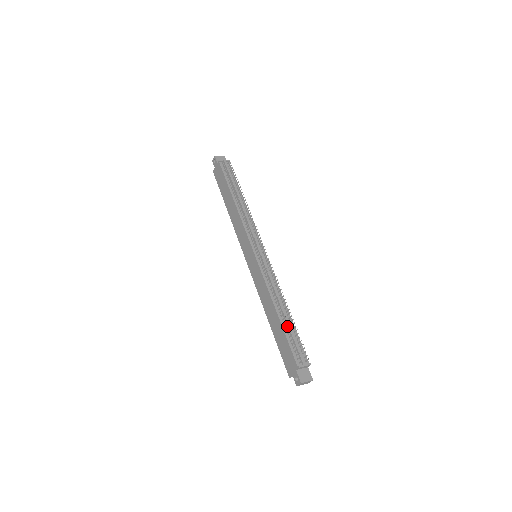
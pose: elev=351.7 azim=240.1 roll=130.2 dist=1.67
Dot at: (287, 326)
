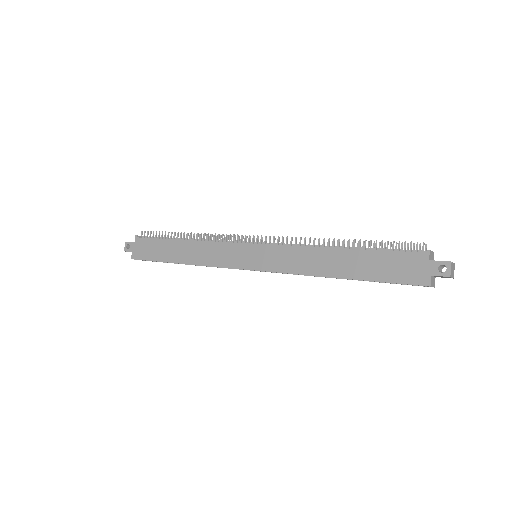
Dot at: (365, 250)
